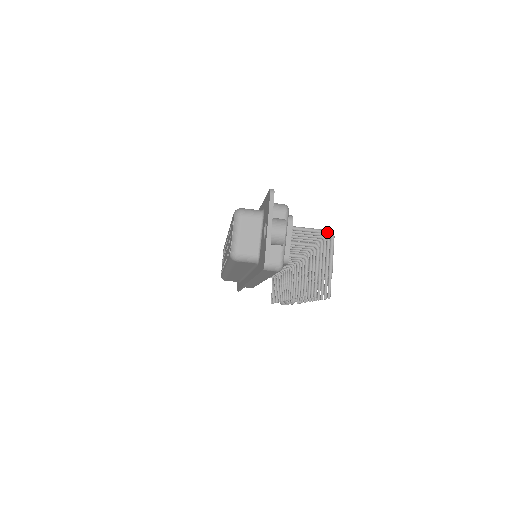
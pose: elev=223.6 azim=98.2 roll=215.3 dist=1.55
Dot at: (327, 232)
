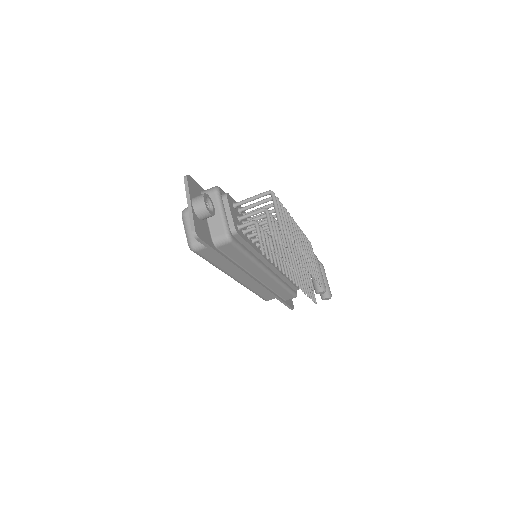
Dot at: (266, 193)
